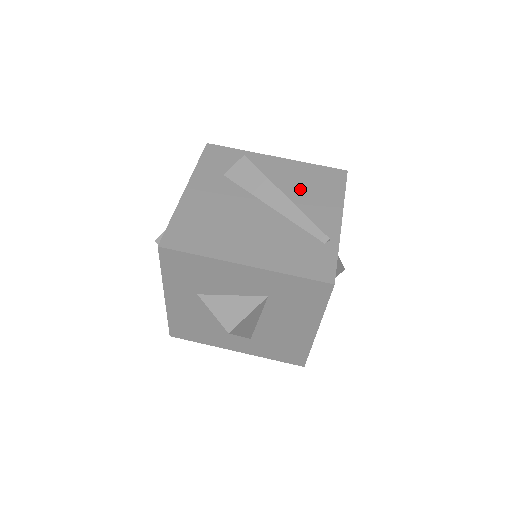
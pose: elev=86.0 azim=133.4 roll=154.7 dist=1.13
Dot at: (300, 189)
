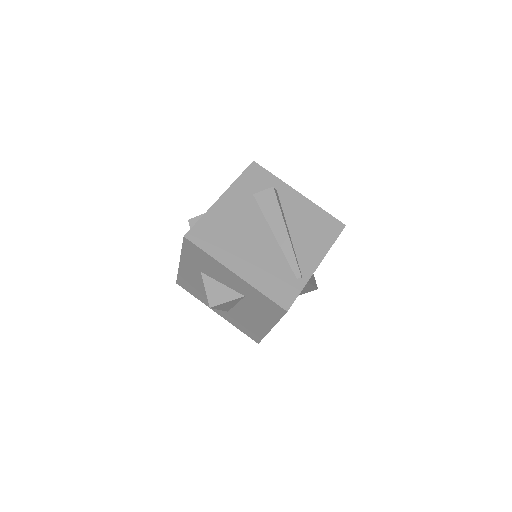
Dot at: (302, 228)
